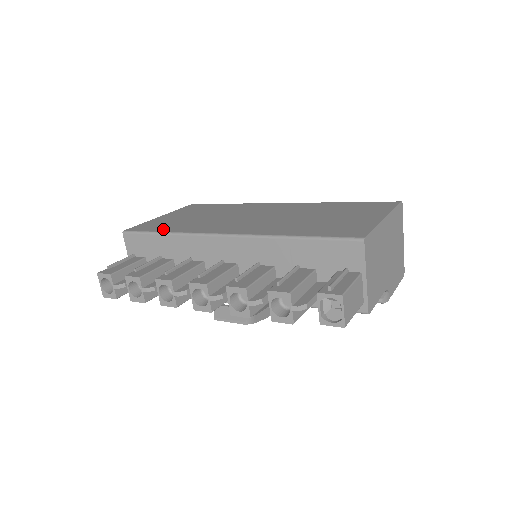
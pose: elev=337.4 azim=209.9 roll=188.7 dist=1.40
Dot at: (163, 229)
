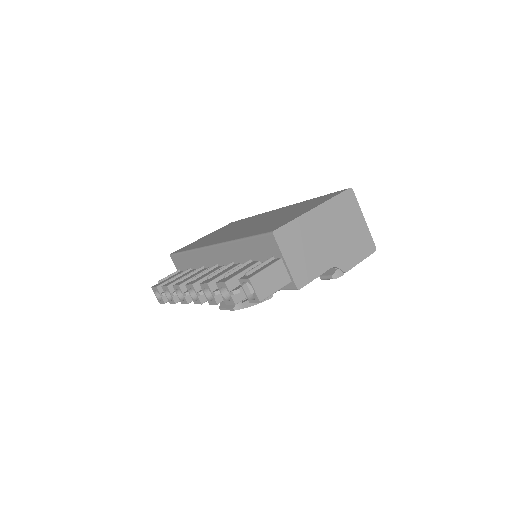
Dot at: (189, 248)
